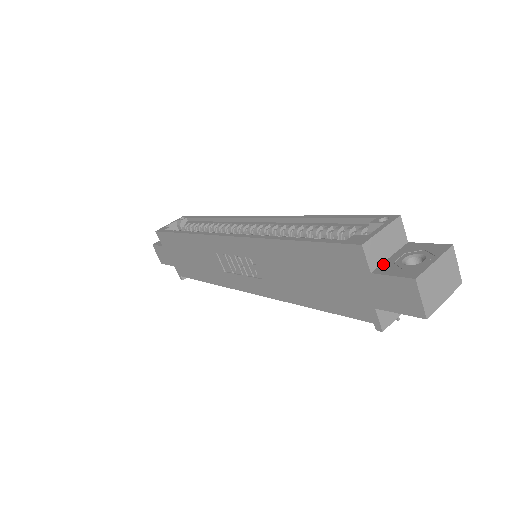
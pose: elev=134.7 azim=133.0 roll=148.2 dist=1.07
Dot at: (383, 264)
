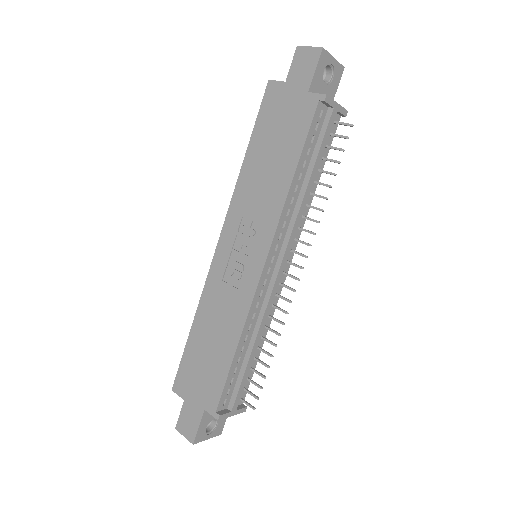
Dot at: occluded
